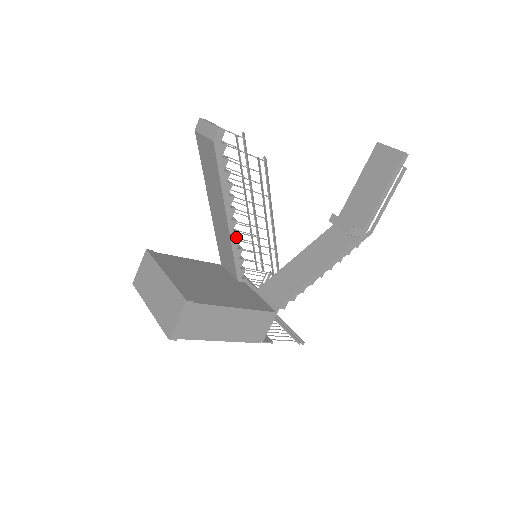
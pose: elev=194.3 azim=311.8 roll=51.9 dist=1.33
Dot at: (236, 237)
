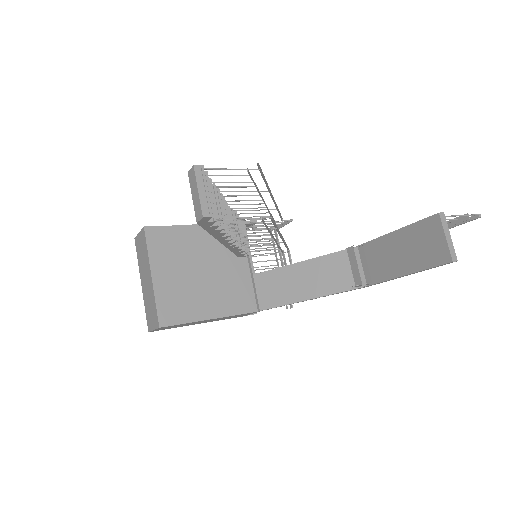
Dot at: occluded
